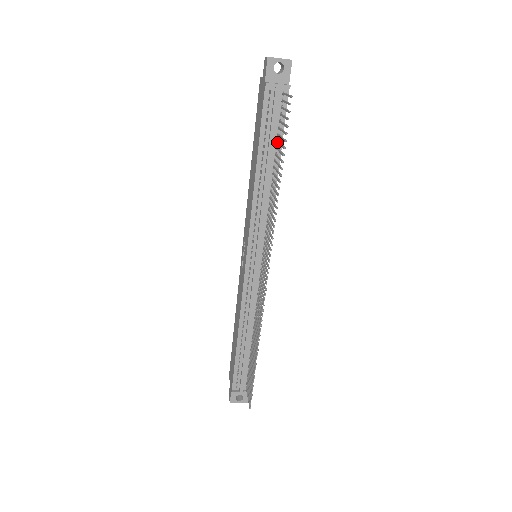
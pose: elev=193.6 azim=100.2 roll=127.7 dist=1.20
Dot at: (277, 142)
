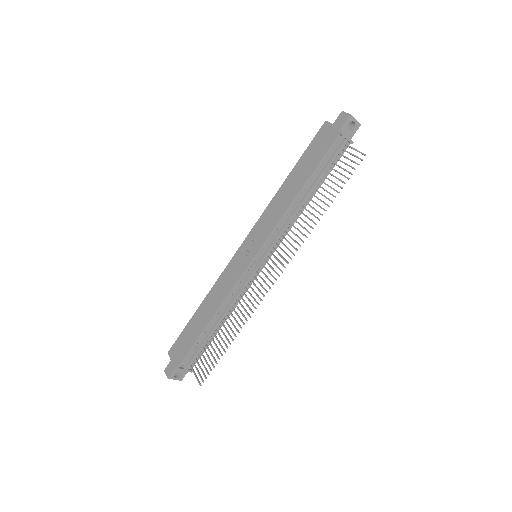
Dot at: (326, 177)
